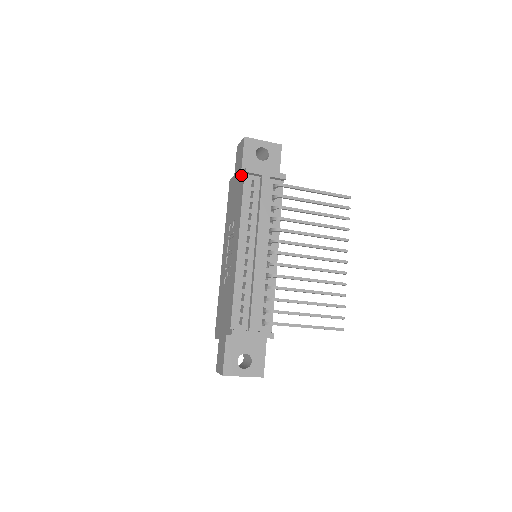
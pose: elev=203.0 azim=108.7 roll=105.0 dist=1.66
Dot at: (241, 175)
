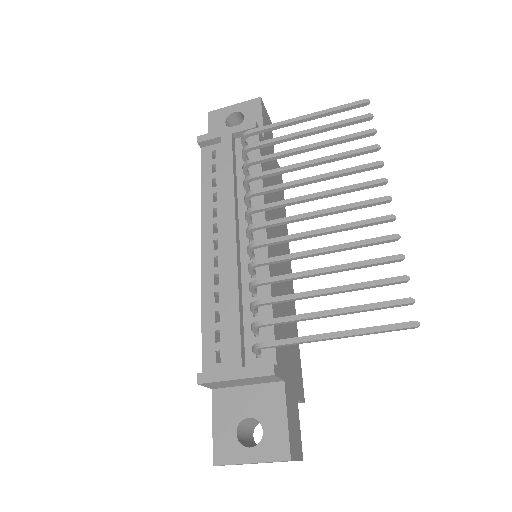
Dot at: occluded
